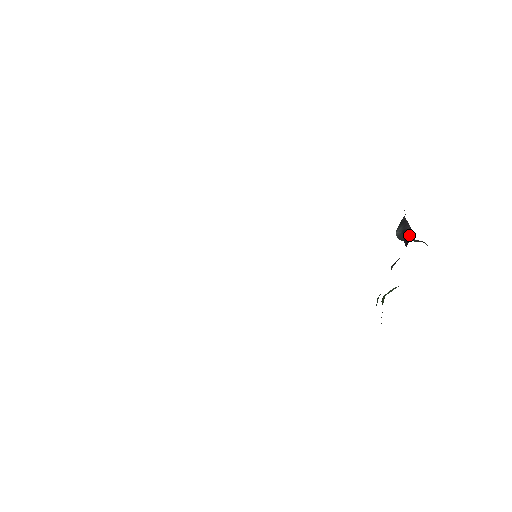
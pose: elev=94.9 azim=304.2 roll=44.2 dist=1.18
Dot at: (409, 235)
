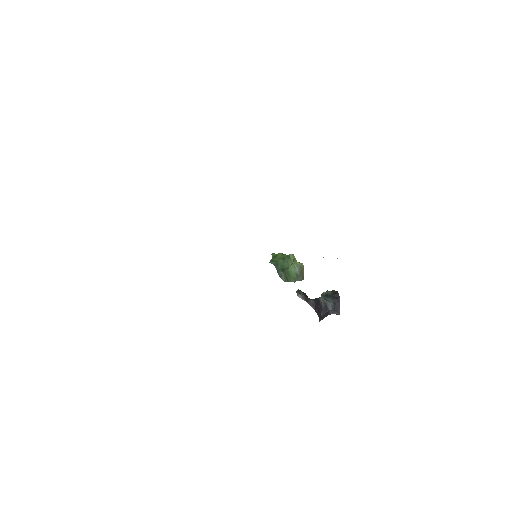
Dot at: (318, 312)
